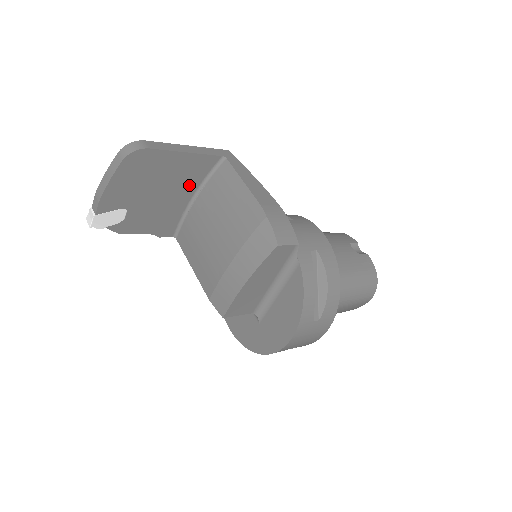
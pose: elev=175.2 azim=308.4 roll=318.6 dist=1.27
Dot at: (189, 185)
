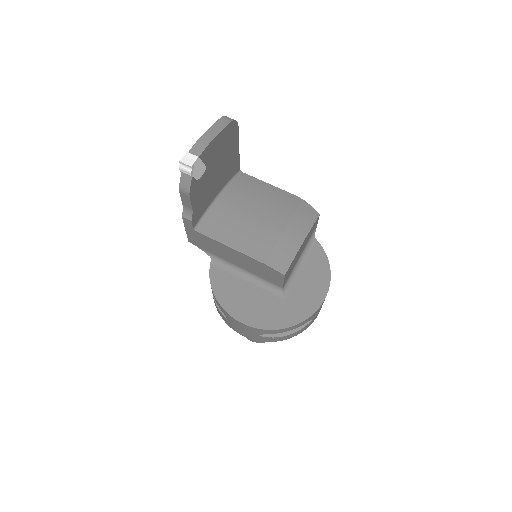
Dot at: (224, 180)
